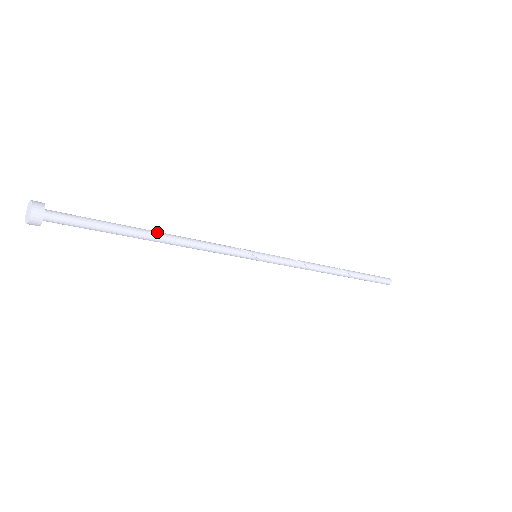
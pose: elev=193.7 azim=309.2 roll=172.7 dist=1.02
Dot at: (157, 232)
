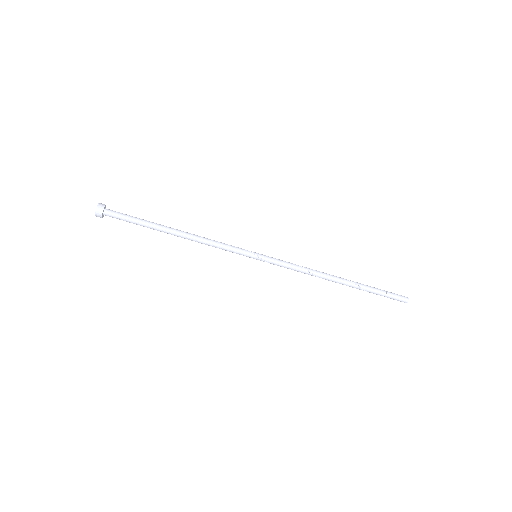
Dot at: (176, 229)
